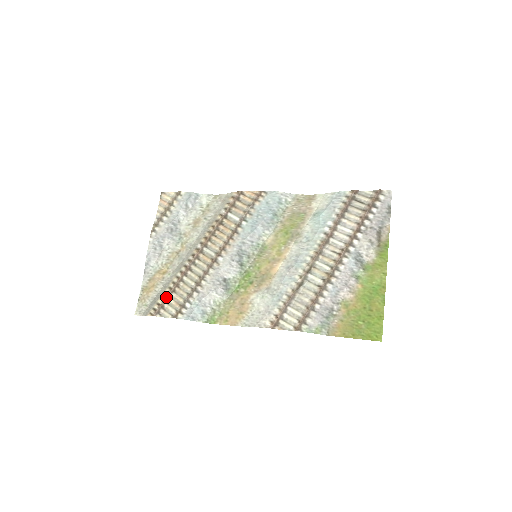
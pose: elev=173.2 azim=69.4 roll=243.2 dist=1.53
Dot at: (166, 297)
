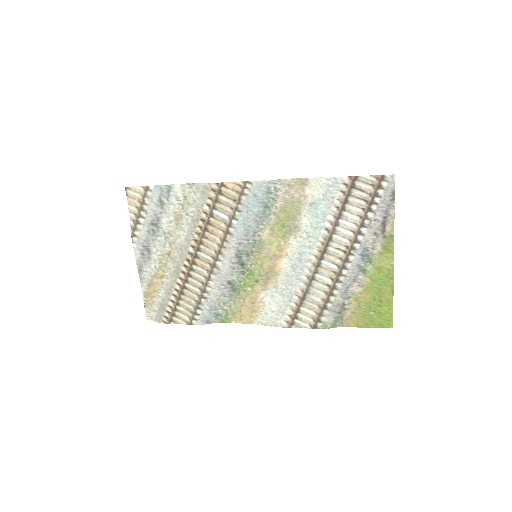
Dot at: (174, 306)
